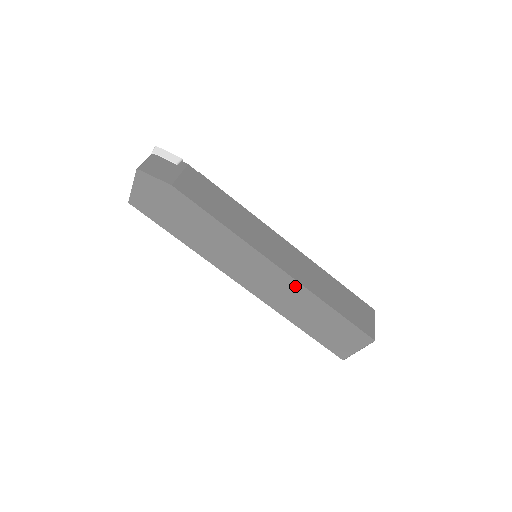
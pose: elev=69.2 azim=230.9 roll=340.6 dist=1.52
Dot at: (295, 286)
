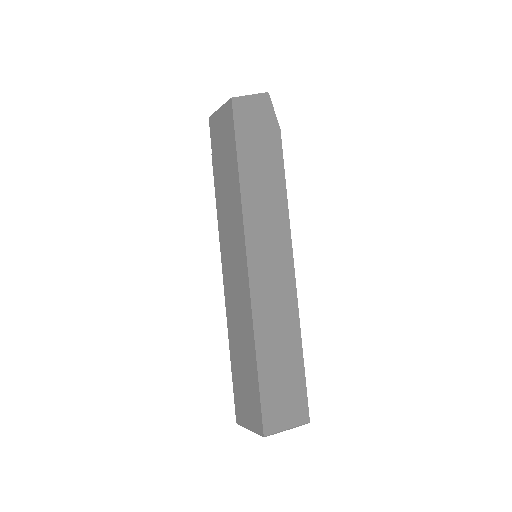
Dot at: (292, 302)
